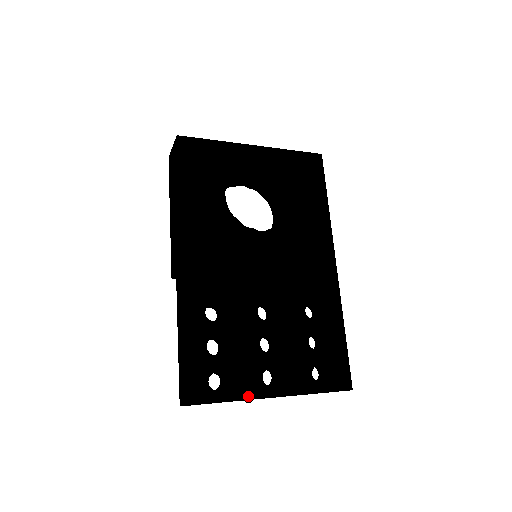
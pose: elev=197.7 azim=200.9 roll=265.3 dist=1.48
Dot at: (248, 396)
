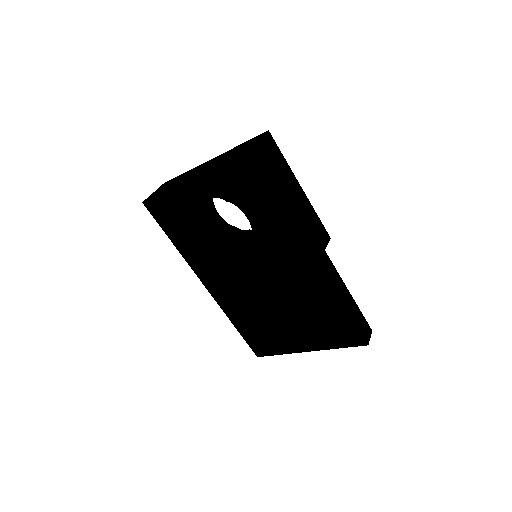
Dot at: (290, 352)
